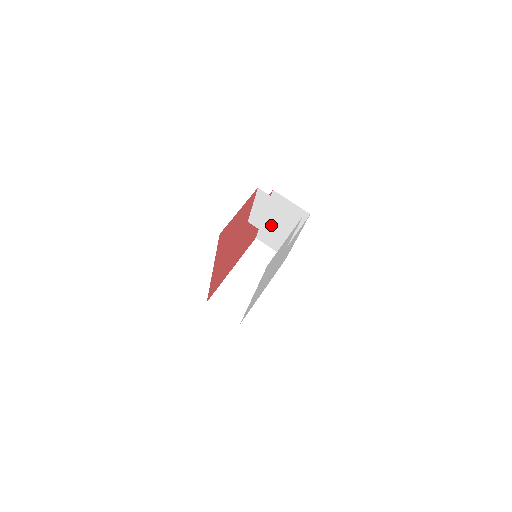
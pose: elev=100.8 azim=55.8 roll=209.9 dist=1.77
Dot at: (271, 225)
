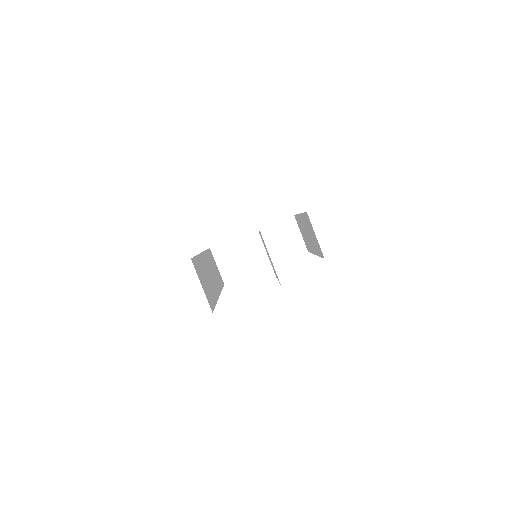
Dot at: occluded
